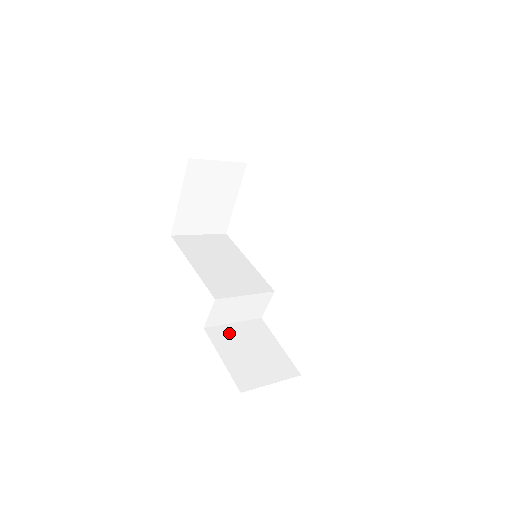
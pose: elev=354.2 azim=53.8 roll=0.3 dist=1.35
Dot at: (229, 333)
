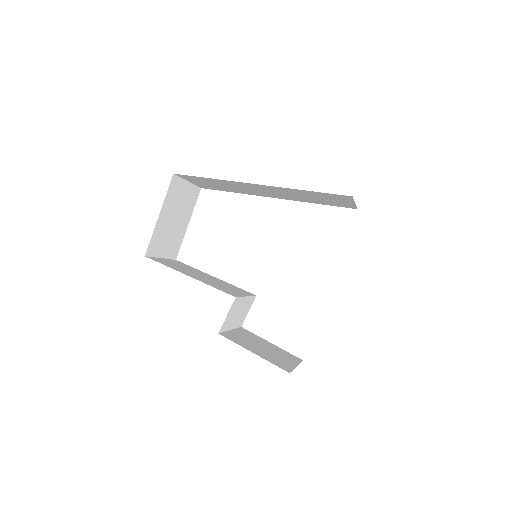
Dot at: (237, 336)
